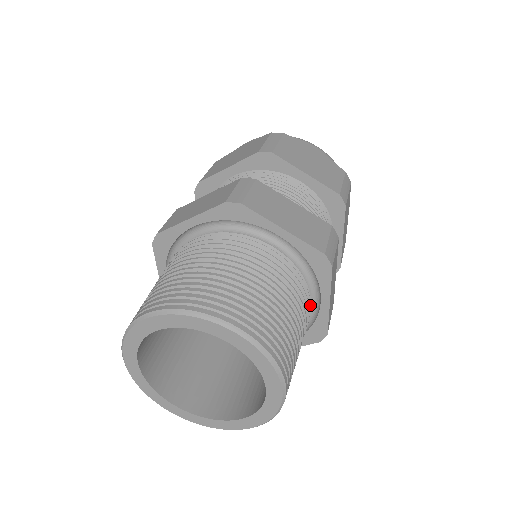
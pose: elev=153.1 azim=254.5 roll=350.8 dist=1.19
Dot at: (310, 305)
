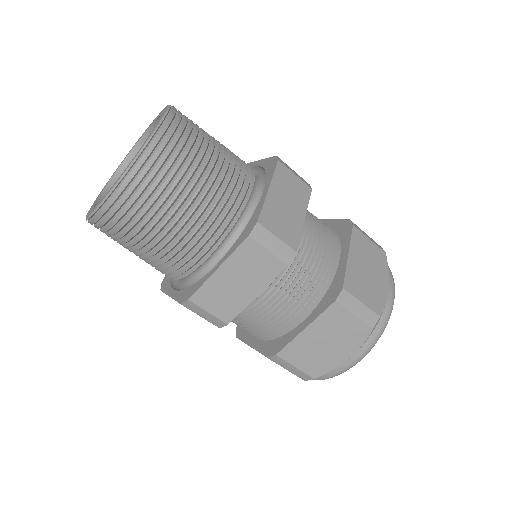
Dot at: (248, 184)
